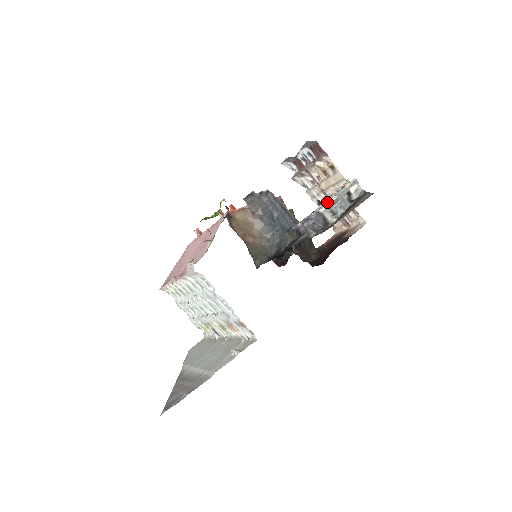
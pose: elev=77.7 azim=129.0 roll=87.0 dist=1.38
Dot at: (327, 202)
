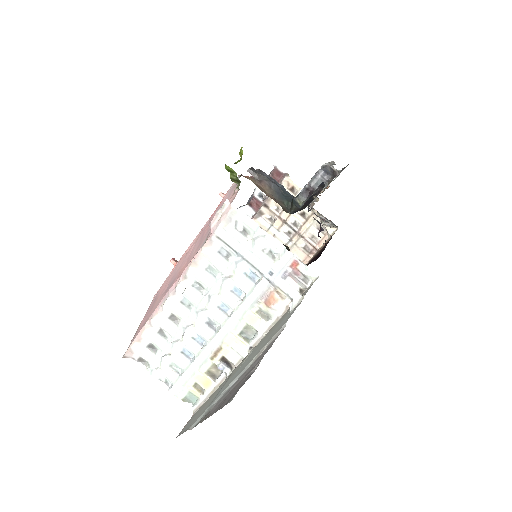
Dot at: occluded
